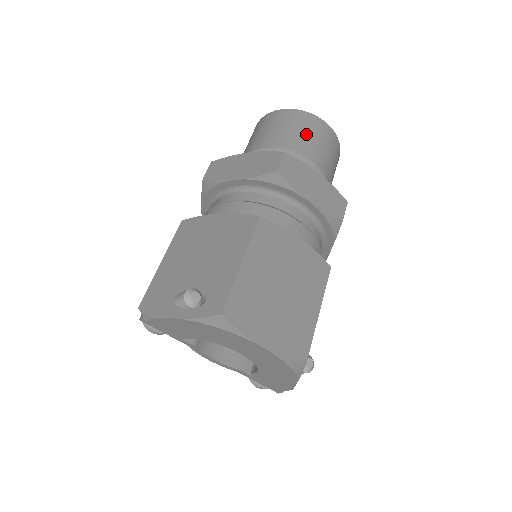
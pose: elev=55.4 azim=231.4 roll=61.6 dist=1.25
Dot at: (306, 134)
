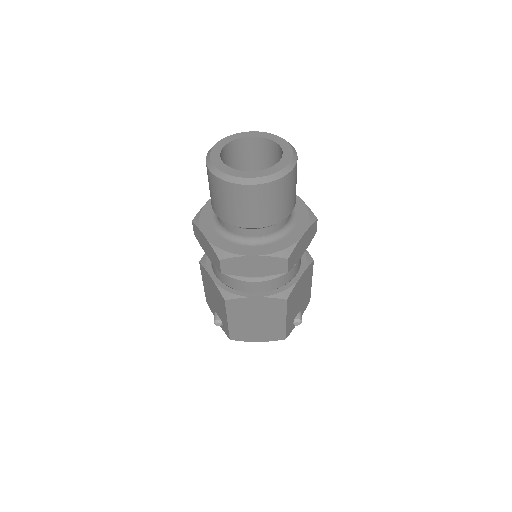
Dot at: (237, 207)
